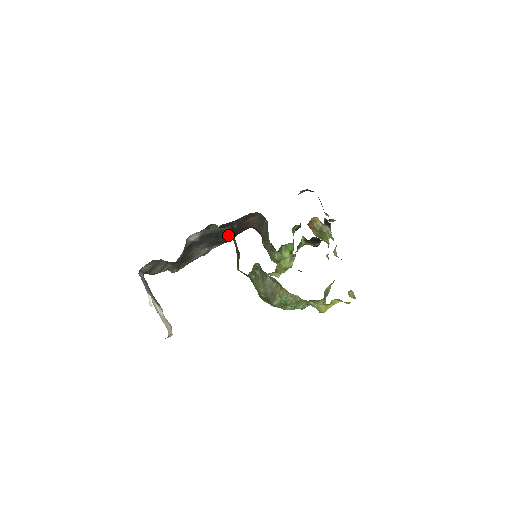
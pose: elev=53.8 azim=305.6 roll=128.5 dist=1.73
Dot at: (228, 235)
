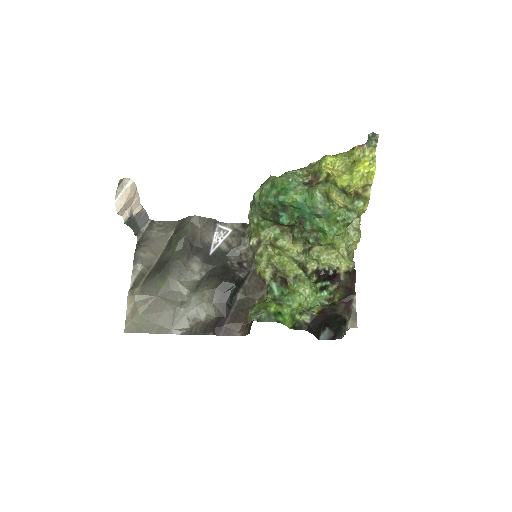
Dot at: (233, 279)
